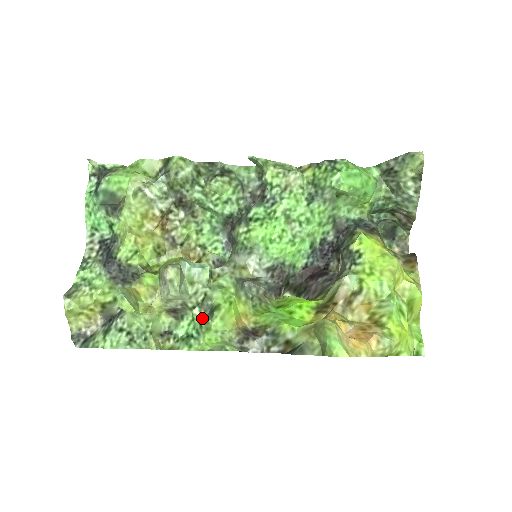
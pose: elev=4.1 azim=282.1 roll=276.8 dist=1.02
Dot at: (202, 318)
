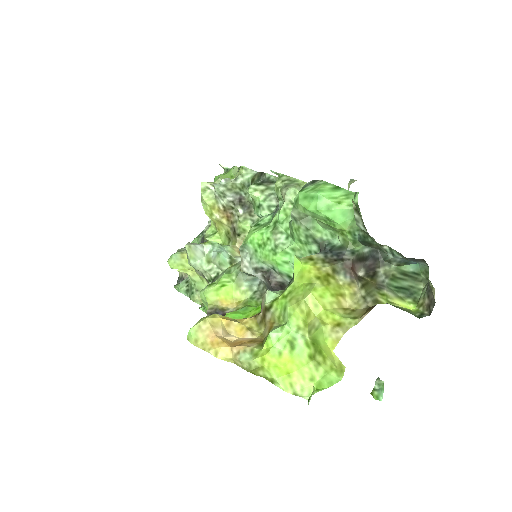
Dot at: occluded
